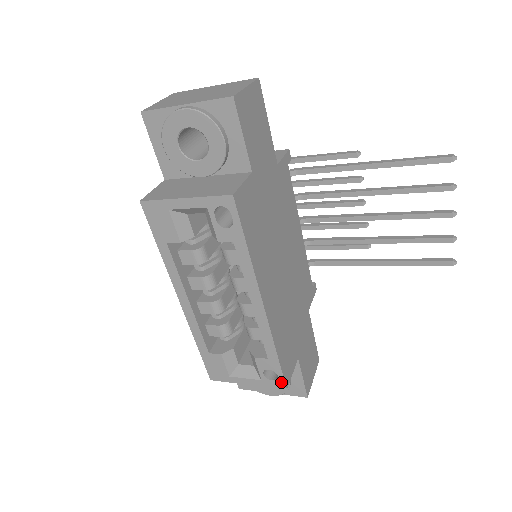
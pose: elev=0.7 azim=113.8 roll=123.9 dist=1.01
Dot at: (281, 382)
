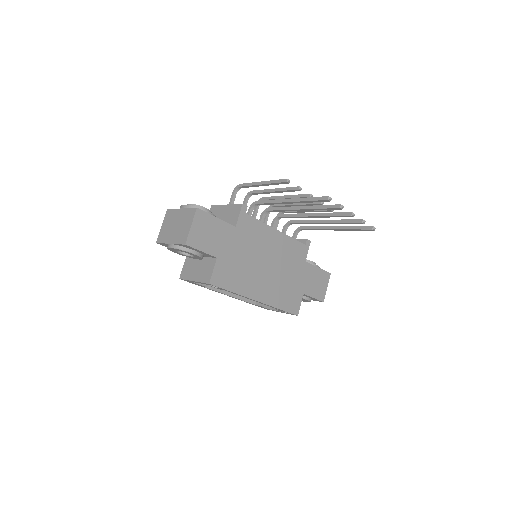
Dot at: (293, 314)
